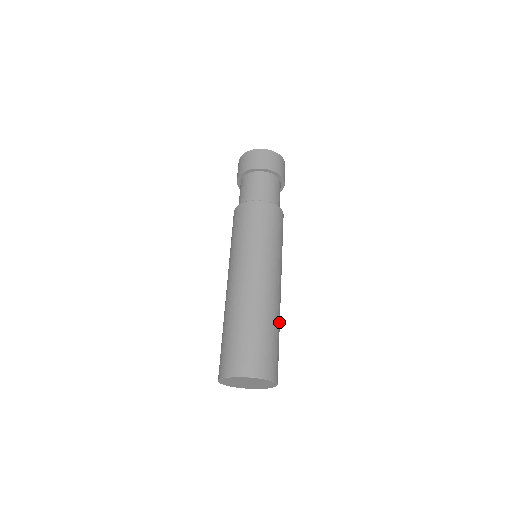
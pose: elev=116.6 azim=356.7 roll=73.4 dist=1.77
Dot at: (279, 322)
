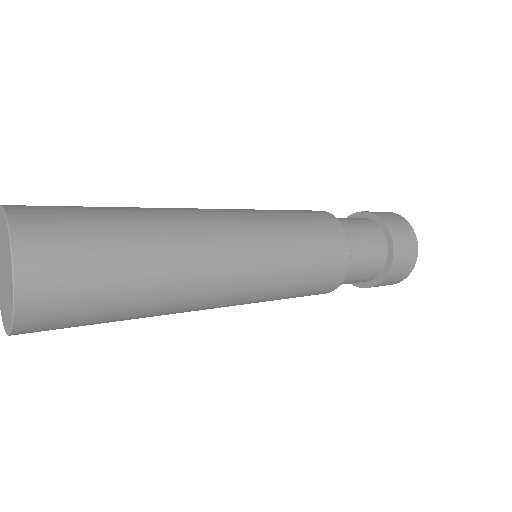
Dot at: (160, 265)
